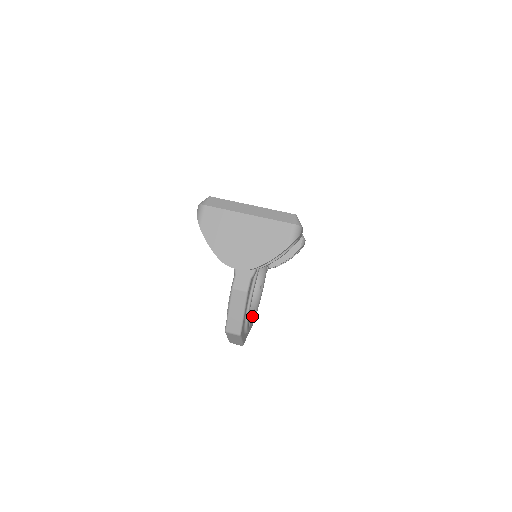
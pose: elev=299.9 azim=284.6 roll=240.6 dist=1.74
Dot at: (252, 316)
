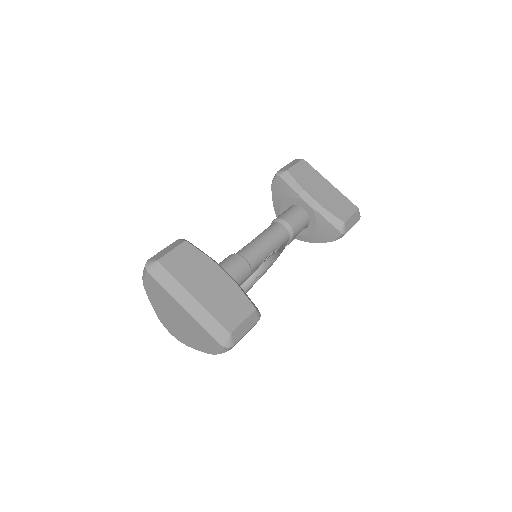
Dot at: (250, 284)
